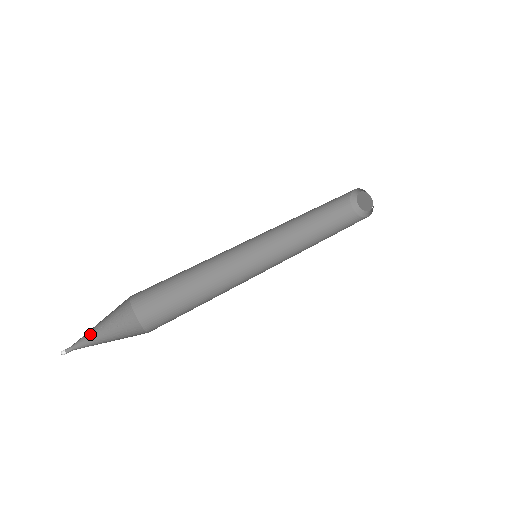
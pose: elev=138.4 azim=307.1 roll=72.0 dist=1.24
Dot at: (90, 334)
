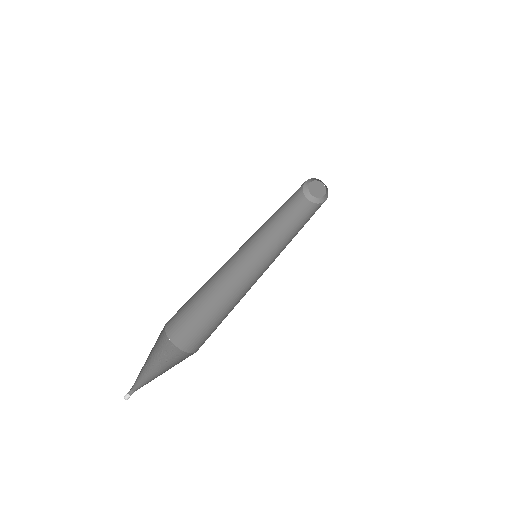
Dot at: (144, 374)
